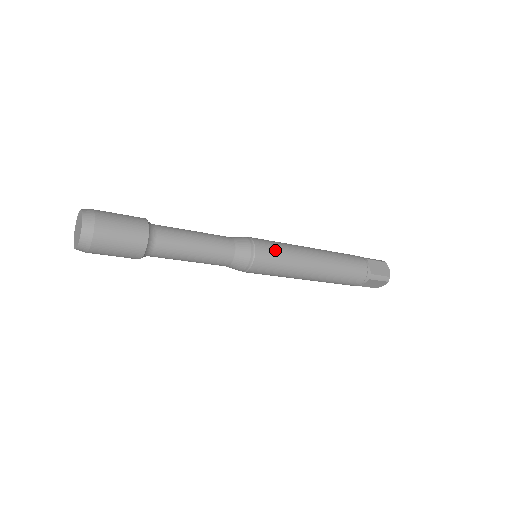
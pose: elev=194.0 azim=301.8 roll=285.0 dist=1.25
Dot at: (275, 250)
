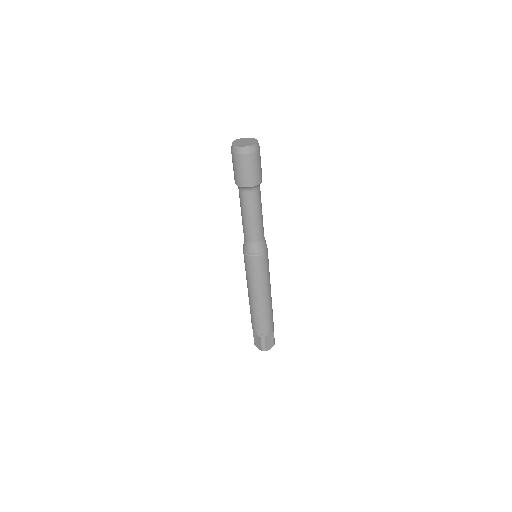
Dot at: occluded
